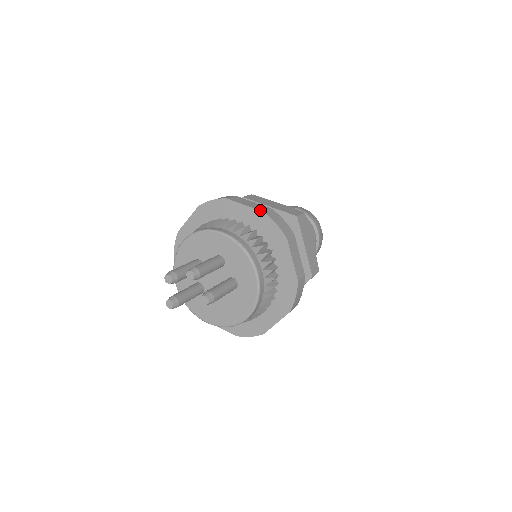
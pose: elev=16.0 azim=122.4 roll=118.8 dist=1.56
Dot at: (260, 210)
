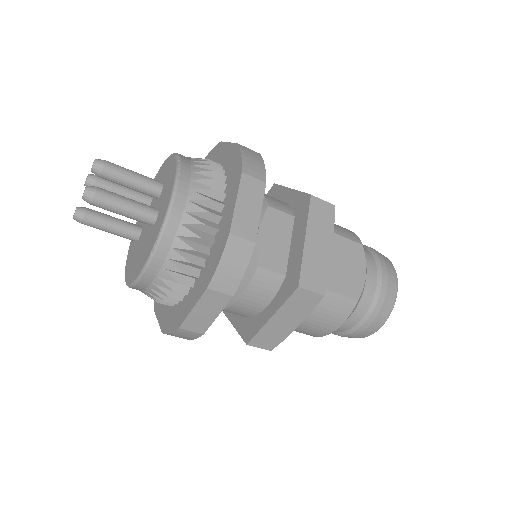
Dot at: (237, 143)
